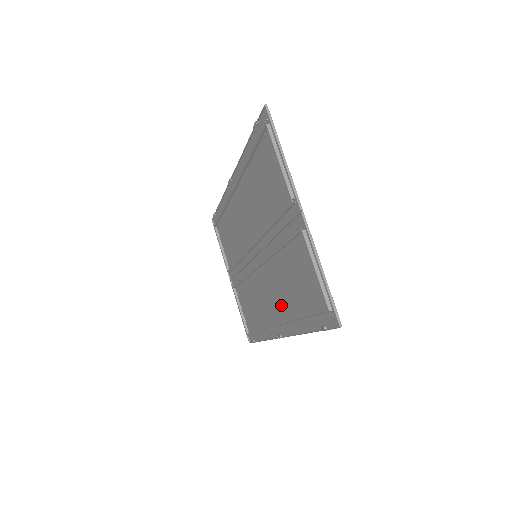
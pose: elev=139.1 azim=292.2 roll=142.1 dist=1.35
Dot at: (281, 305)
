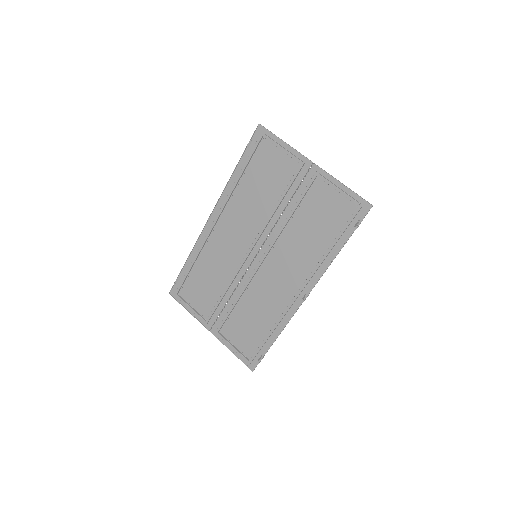
Dot at: (300, 266)
